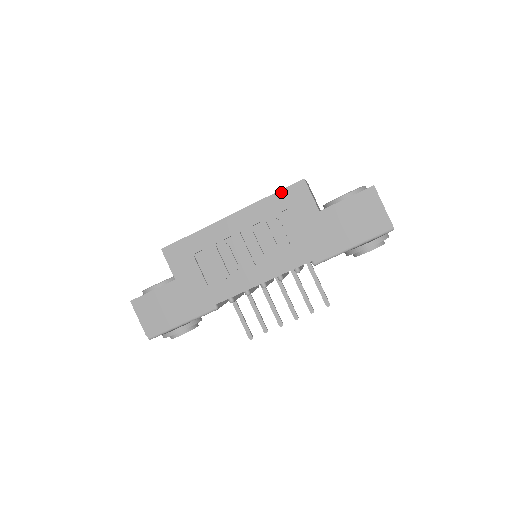
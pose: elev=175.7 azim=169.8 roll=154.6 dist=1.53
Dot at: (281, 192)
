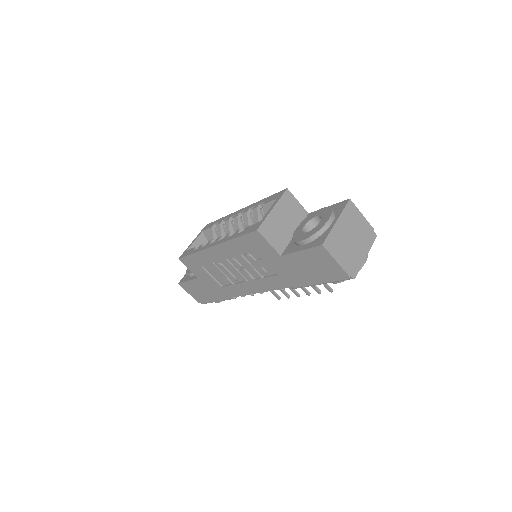
Dot at: (243, 237)
